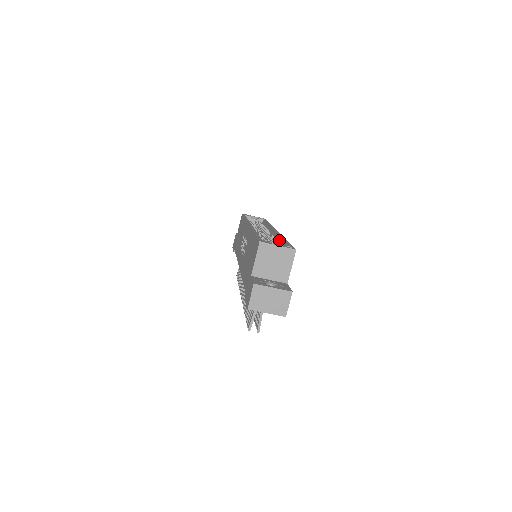
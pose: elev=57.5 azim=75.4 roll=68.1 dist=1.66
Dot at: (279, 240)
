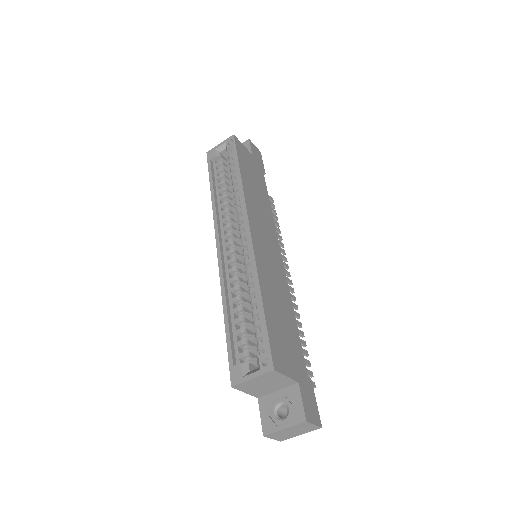
Dot at: (256, 288)
